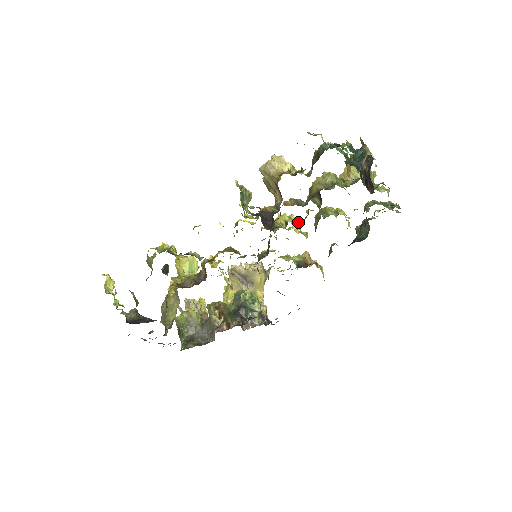
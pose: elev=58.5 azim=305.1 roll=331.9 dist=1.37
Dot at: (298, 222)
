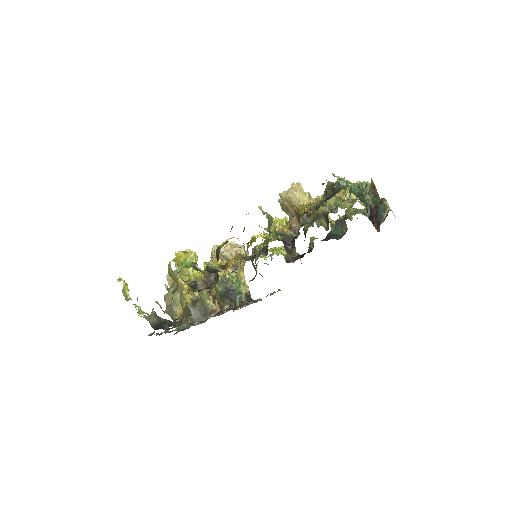
Dot at: occluded
